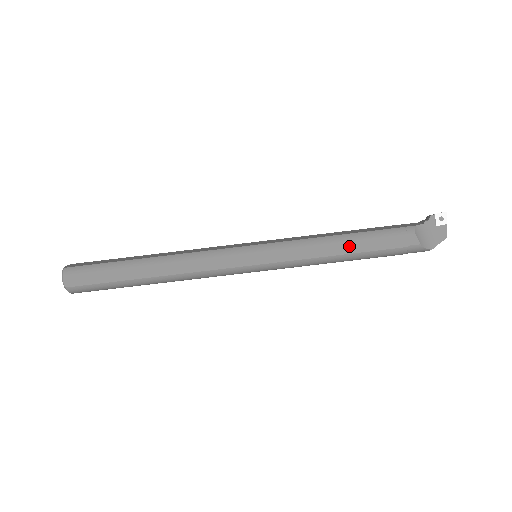
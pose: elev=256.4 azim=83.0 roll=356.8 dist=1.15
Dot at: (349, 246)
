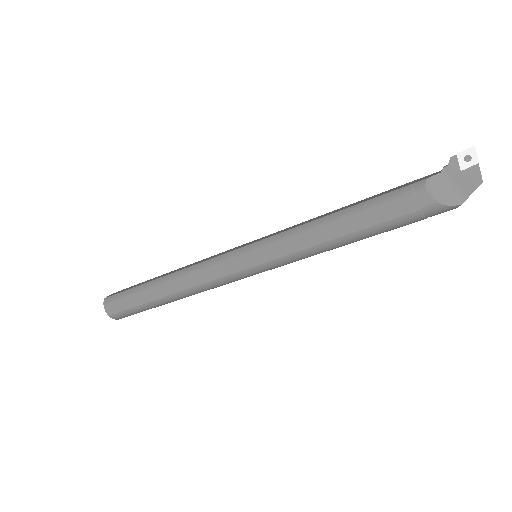
Dot at: (344, 225)
